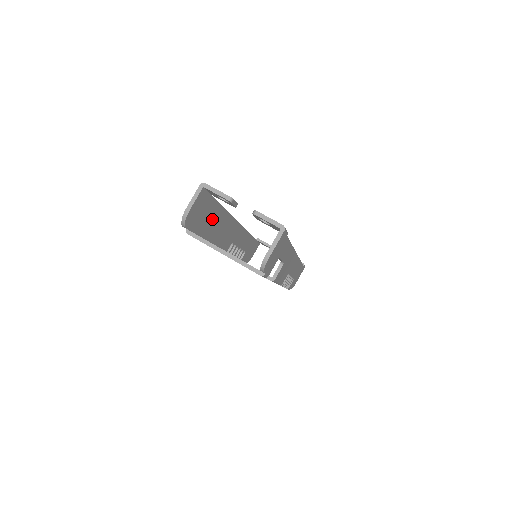
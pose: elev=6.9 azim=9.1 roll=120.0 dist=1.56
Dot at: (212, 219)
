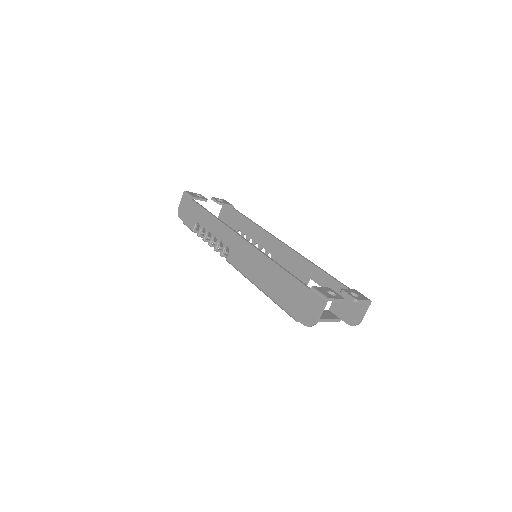
Dot at: (284, 285)
